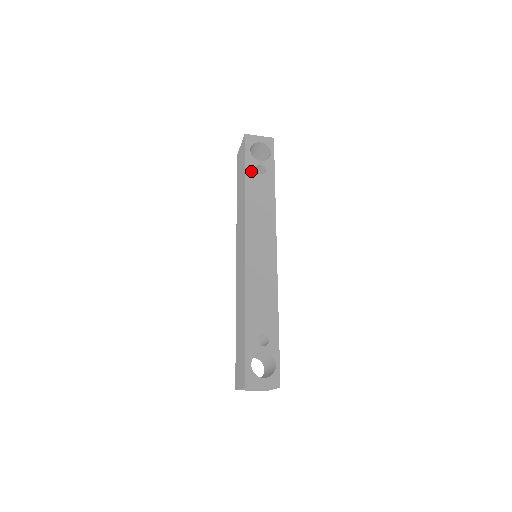
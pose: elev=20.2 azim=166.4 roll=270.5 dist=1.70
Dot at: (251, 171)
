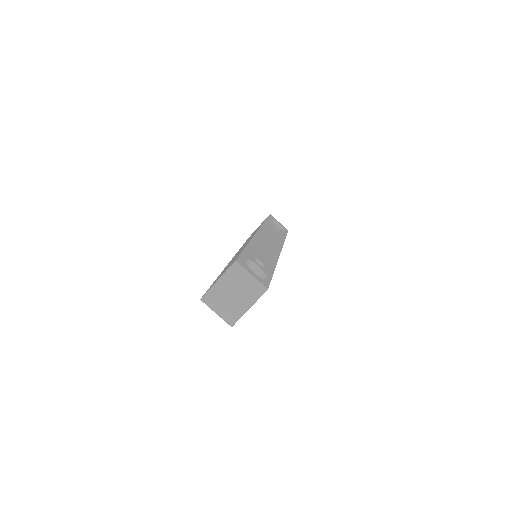
Dot at: (271, 222)
